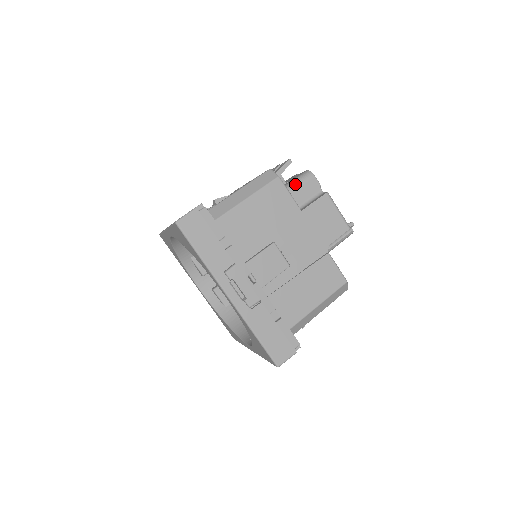
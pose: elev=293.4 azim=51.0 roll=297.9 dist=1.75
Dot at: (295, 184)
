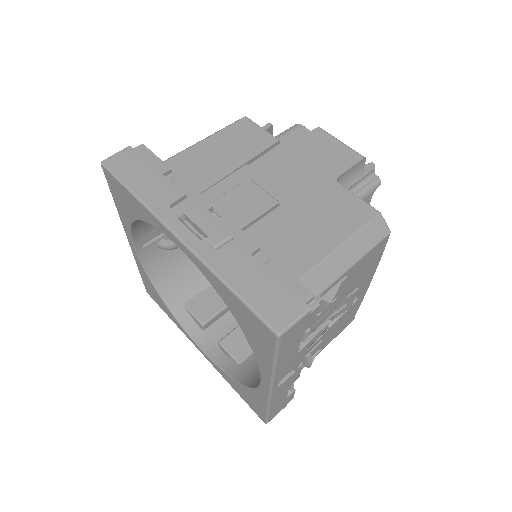
Dot at: (277, 136)
